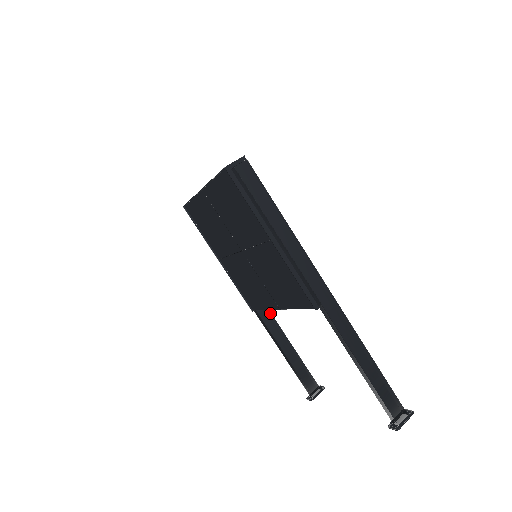
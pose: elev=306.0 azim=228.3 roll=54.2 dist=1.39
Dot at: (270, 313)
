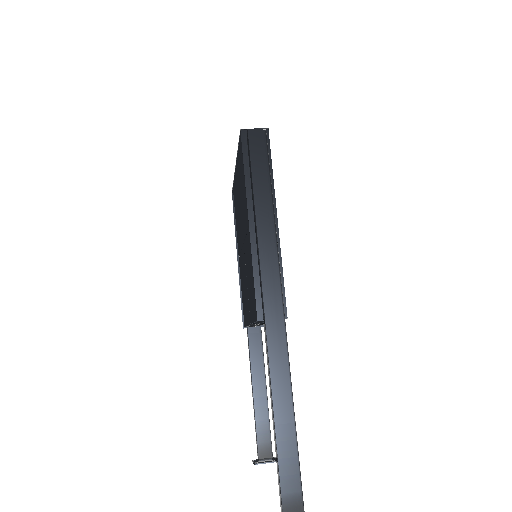
Dot at: (261, 341)
